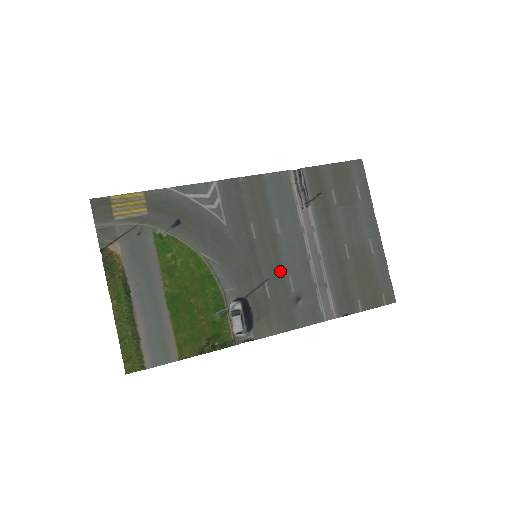
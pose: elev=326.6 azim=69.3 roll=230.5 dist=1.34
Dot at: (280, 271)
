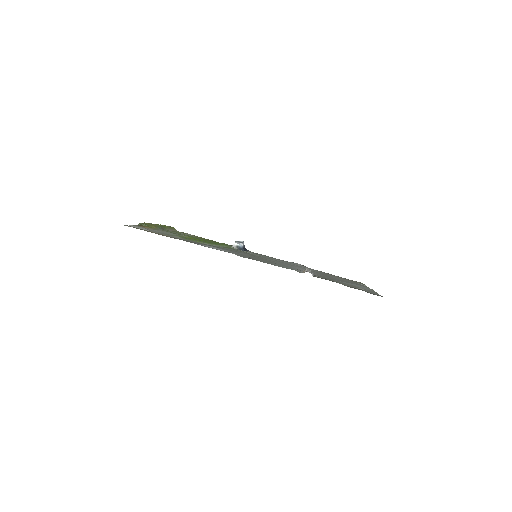
Dot at: occluded
